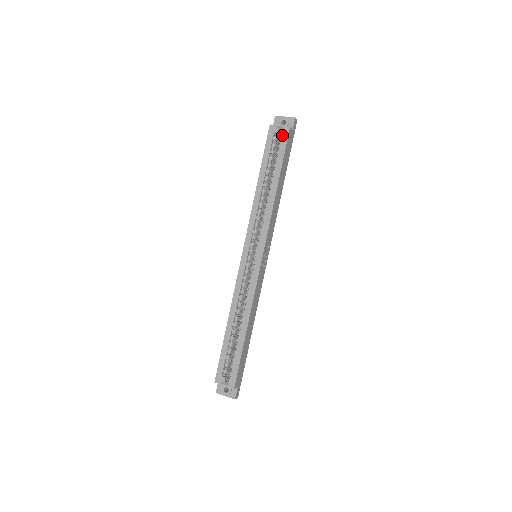
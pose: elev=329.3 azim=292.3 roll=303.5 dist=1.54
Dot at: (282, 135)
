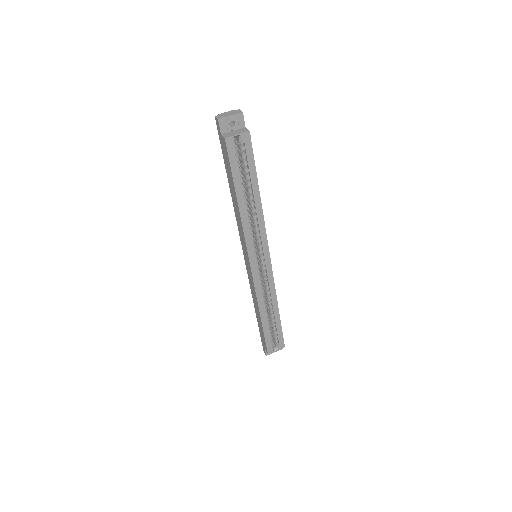
Dot at: (244, 144)
